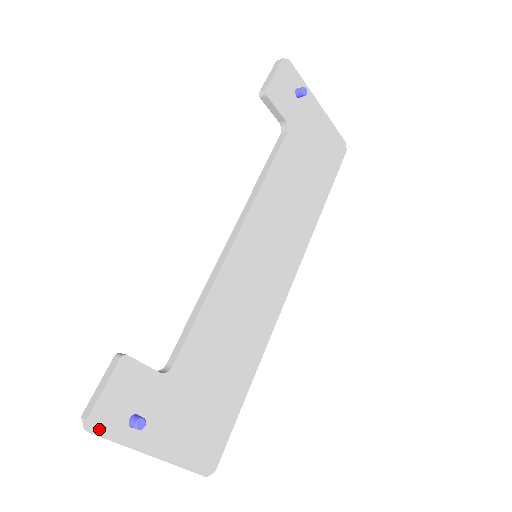
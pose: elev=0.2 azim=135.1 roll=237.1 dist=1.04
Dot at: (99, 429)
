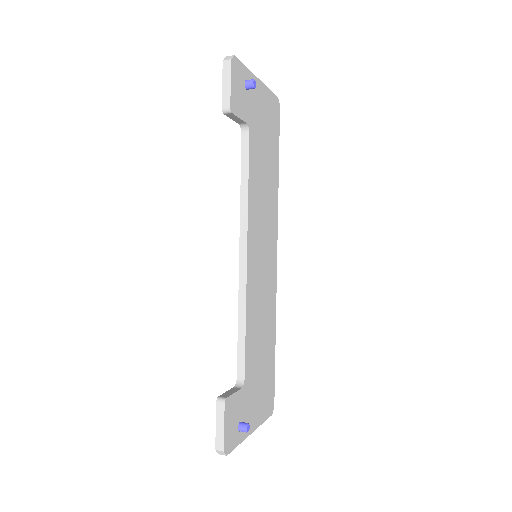
Dot at: (229, 449)
